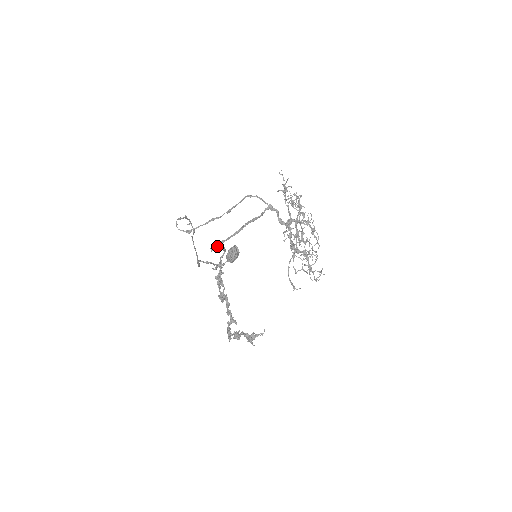
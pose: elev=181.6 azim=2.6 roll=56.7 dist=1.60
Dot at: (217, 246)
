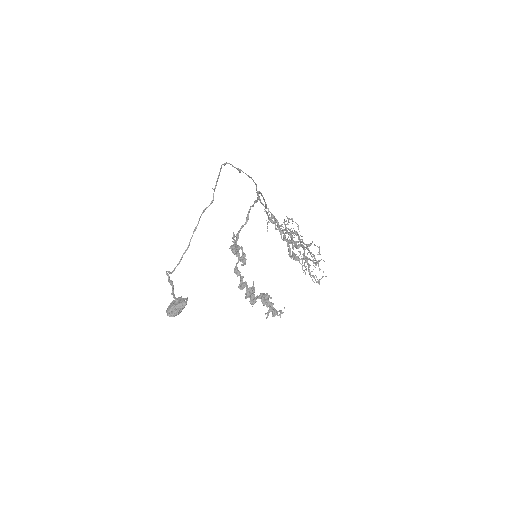
Dot at: (261, 193)
